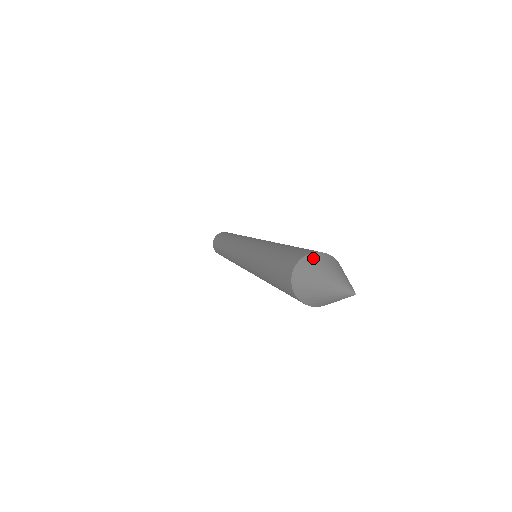
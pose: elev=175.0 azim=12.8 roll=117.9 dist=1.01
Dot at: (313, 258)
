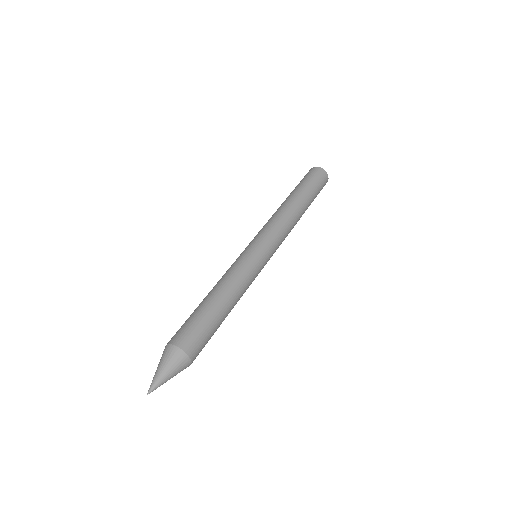
Dot at: (164, 351)
